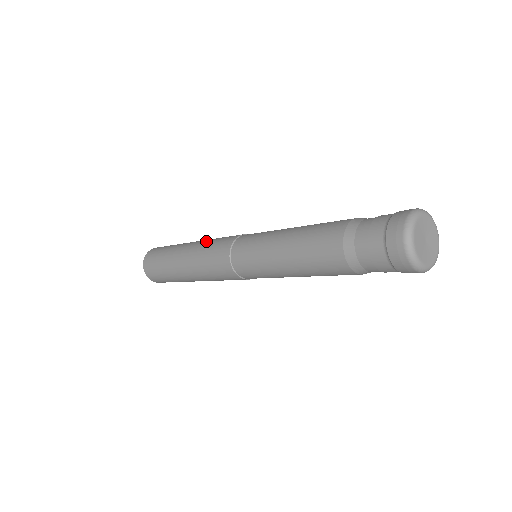
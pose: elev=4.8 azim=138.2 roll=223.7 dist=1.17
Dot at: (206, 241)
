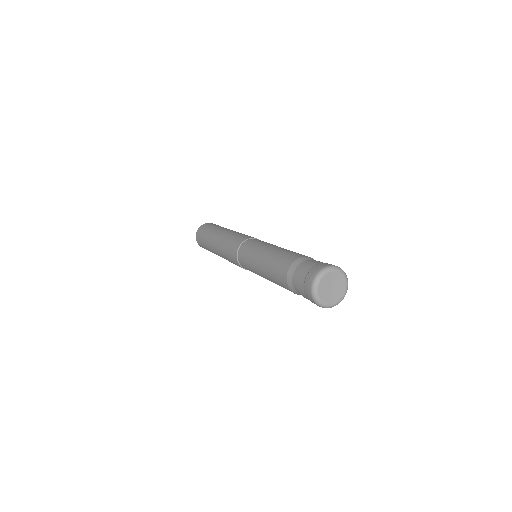
Dot at: (222, 245)
